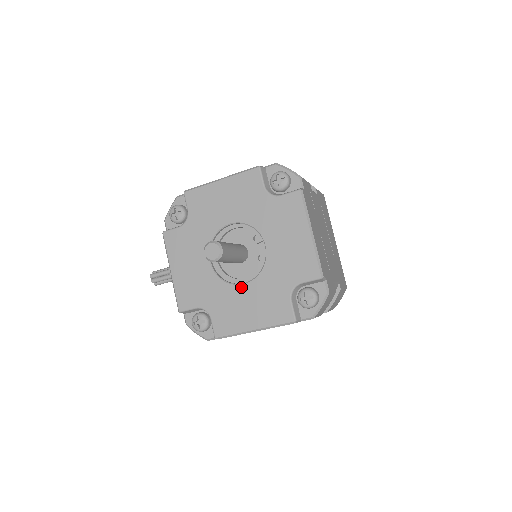
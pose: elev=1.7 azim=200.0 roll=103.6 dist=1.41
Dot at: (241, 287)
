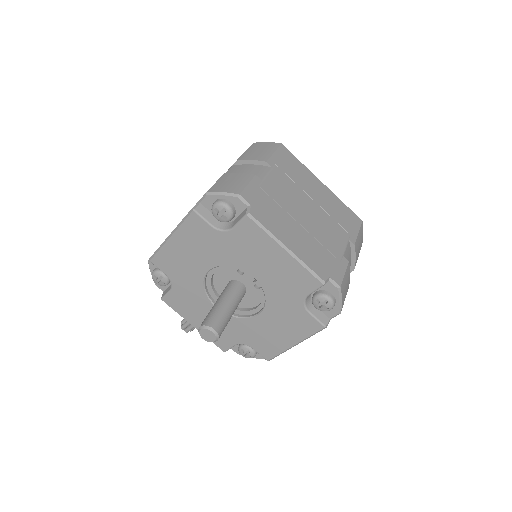
Dot at: (258, 318)
